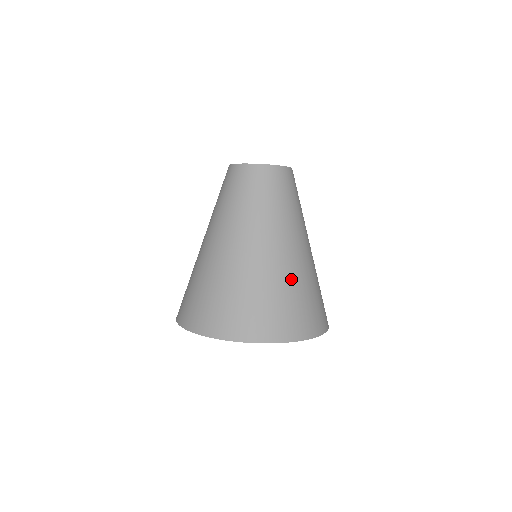
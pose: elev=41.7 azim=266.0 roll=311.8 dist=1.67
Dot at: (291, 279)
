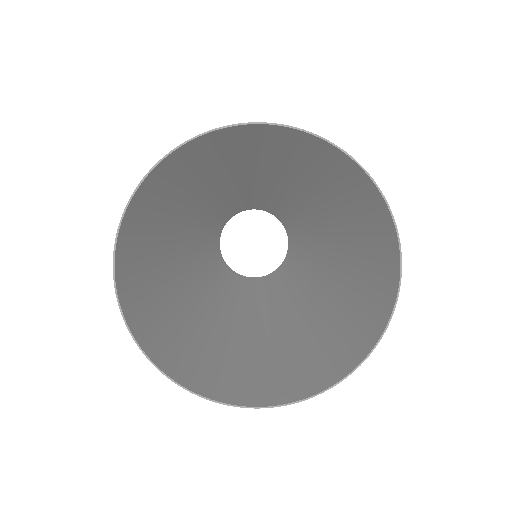
Dot at: (250, 163)
